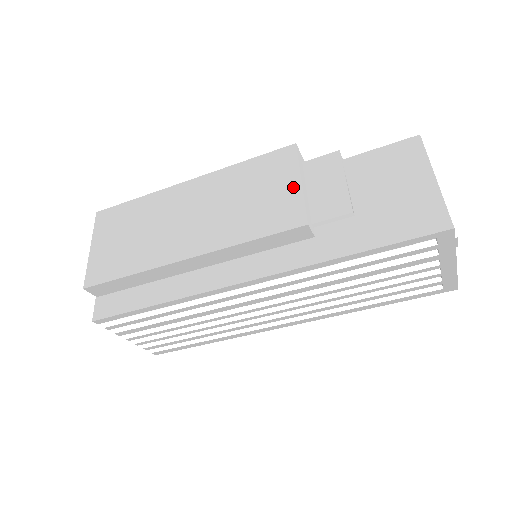
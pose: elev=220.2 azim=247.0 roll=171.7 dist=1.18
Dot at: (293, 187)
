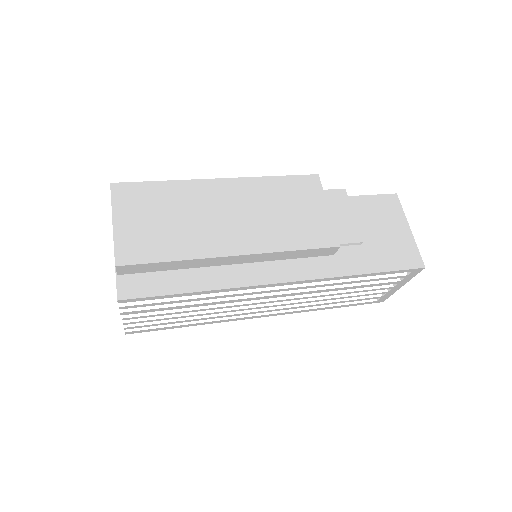
Dot at: (323, 212)
